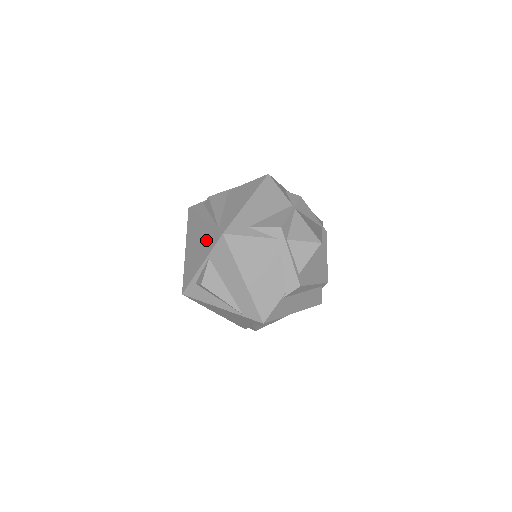
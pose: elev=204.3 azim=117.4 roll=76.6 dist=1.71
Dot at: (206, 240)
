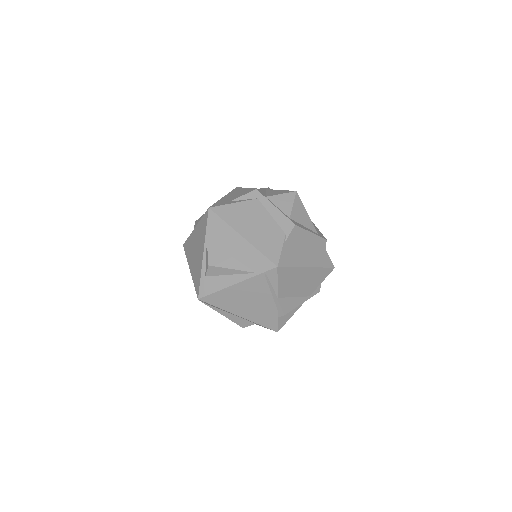
Dot at: (200, 234)
